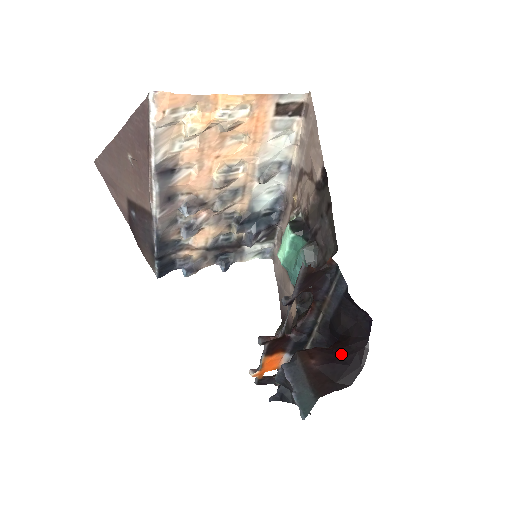
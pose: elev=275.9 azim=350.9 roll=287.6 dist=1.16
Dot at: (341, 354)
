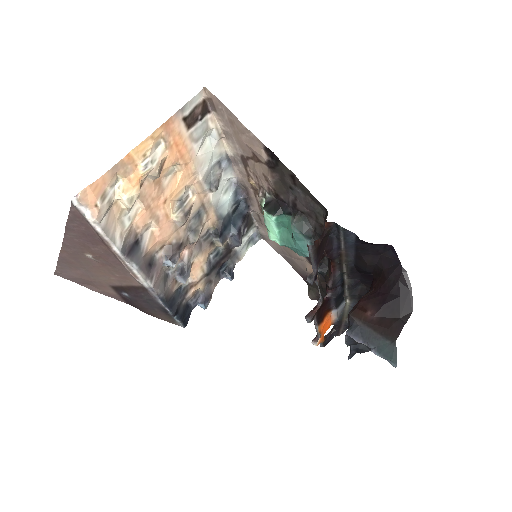
Dot at: (386, 291)
